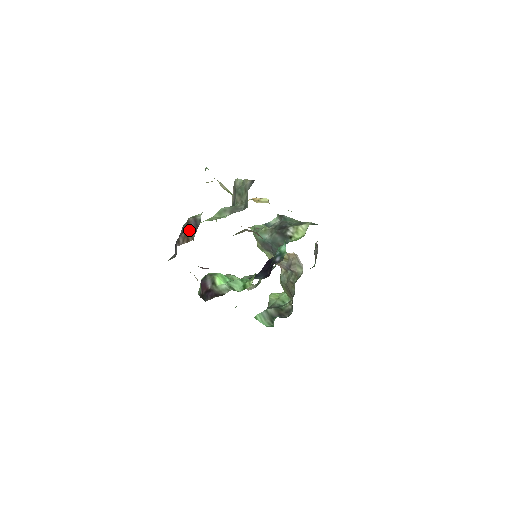
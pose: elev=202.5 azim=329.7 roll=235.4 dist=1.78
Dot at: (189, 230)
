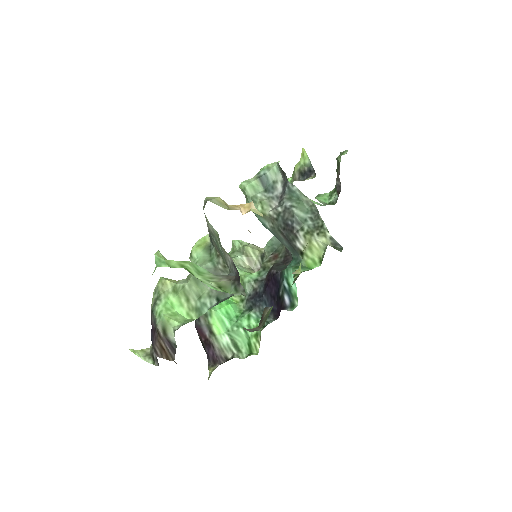
Dot at: (164, 347)
